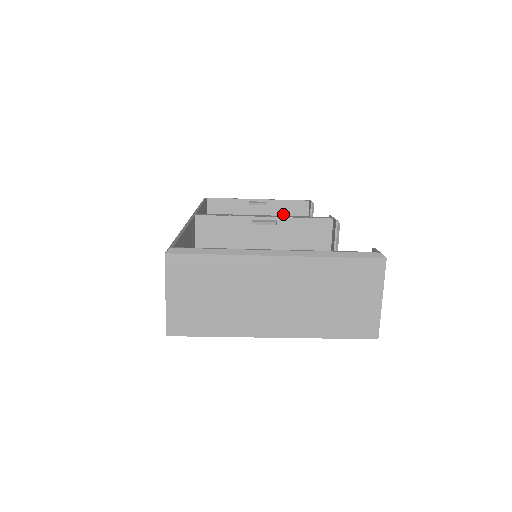
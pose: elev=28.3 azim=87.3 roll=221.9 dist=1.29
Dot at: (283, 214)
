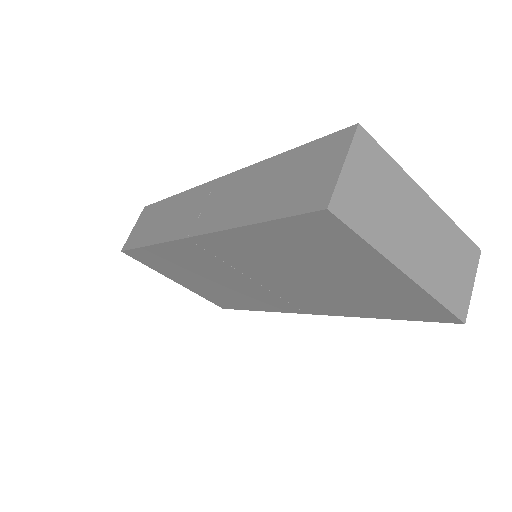
Dot at: occluded
